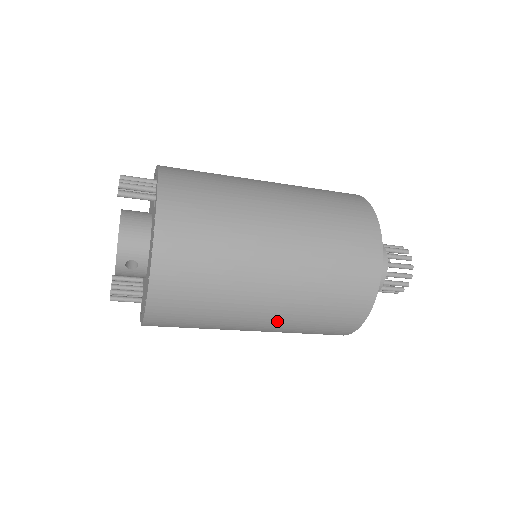
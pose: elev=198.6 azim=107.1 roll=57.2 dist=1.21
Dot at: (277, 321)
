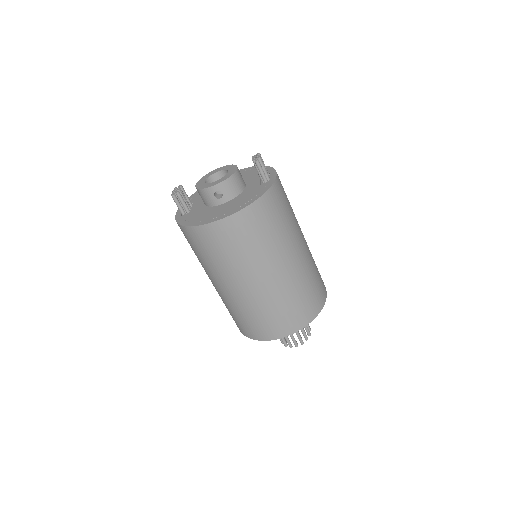
Dot at: (247, 296)
